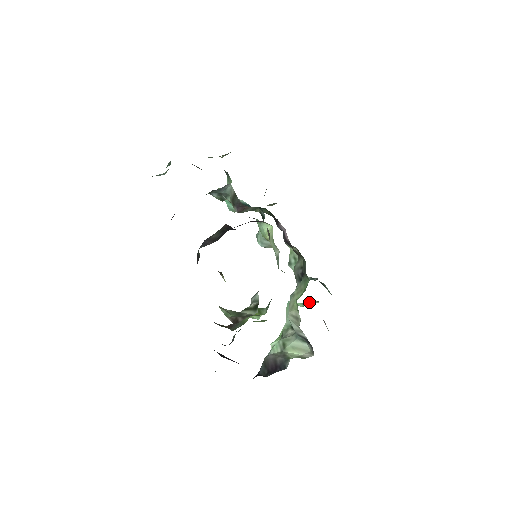
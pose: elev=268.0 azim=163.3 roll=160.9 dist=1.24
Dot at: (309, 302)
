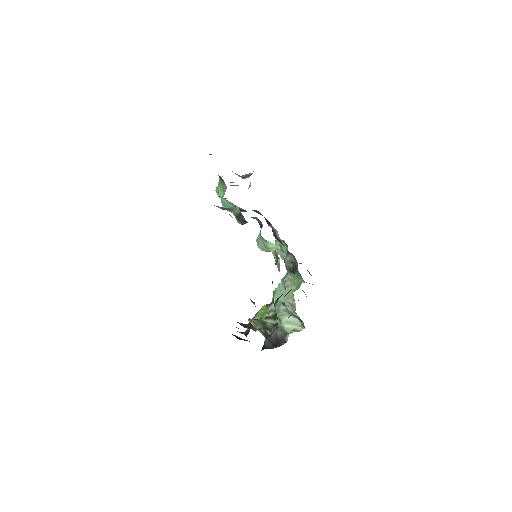
Dot at: occluded
